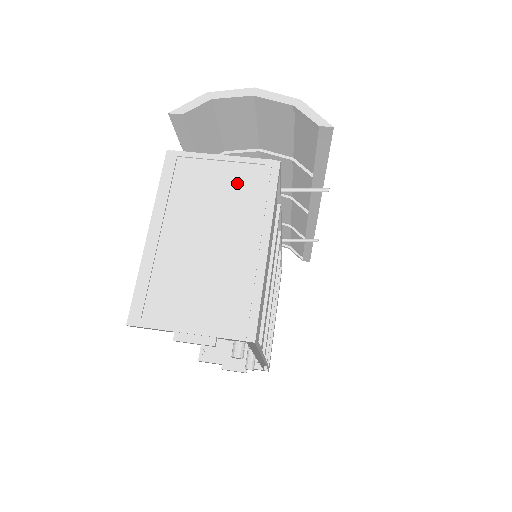
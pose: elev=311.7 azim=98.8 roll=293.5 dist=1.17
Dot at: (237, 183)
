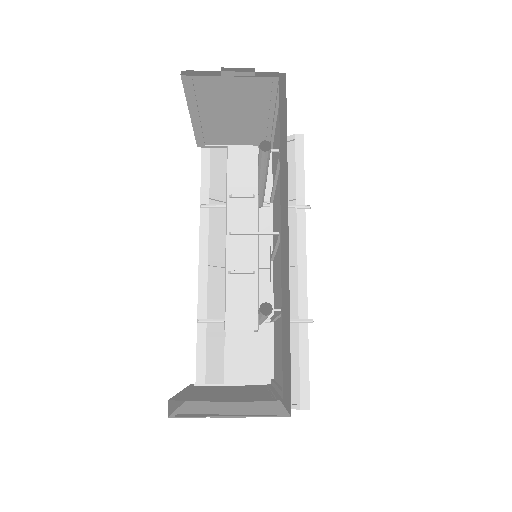
Dot at: (249, 136)
